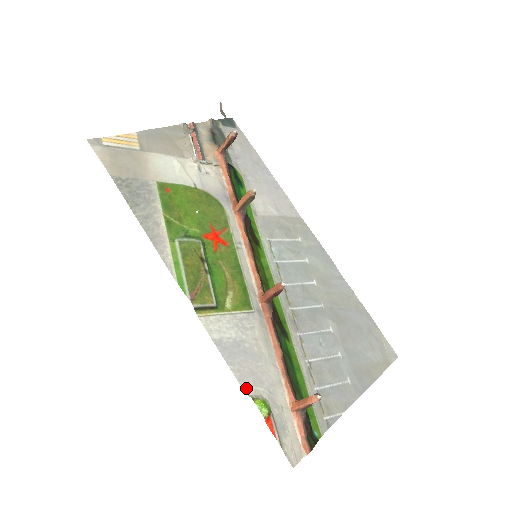
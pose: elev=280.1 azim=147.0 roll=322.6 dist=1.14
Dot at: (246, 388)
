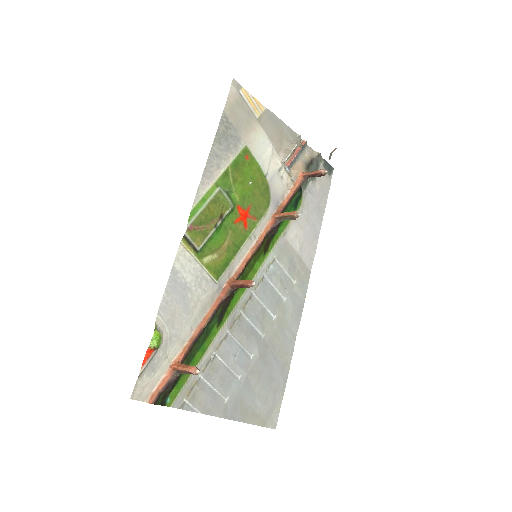
Dot at: (159, 317)
